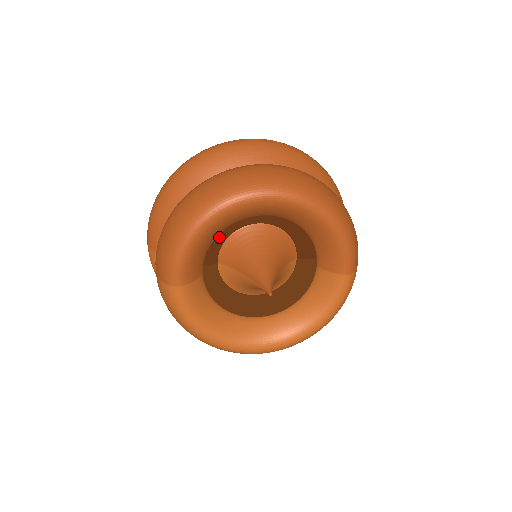
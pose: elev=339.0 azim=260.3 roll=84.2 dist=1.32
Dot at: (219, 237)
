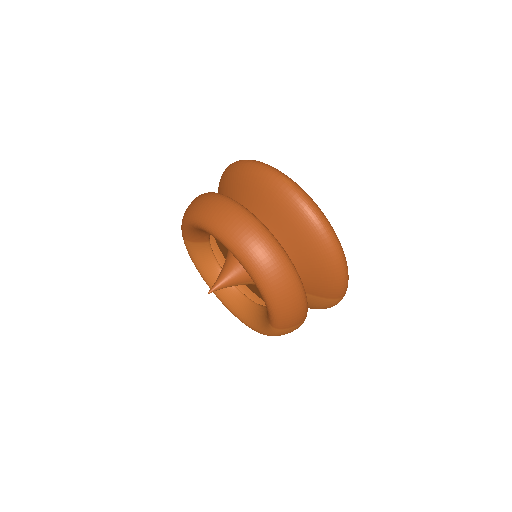
Dot at: occluded
